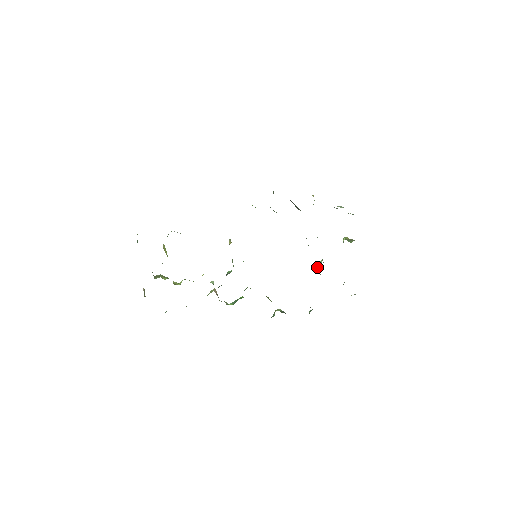
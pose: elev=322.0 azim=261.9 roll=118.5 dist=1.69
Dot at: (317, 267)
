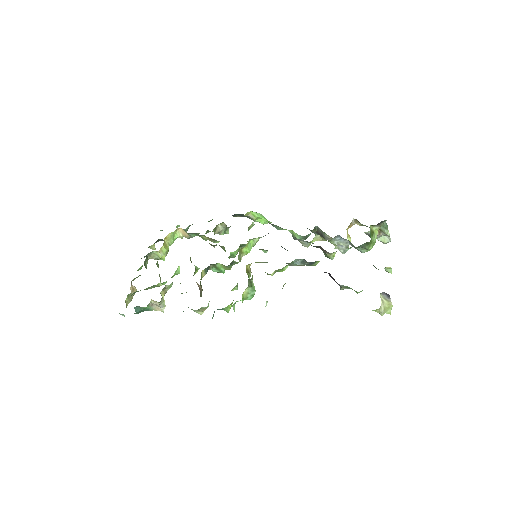
Dot at: occluded
